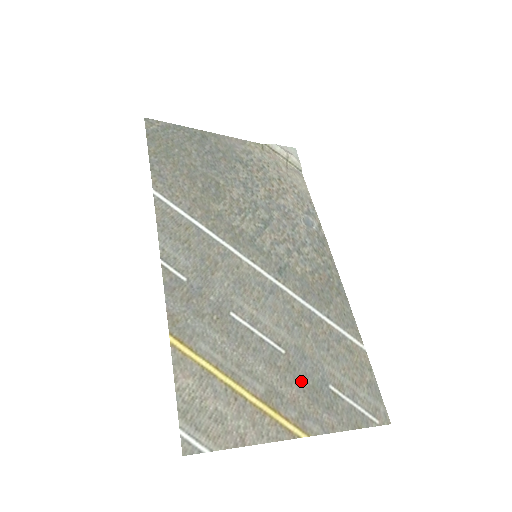
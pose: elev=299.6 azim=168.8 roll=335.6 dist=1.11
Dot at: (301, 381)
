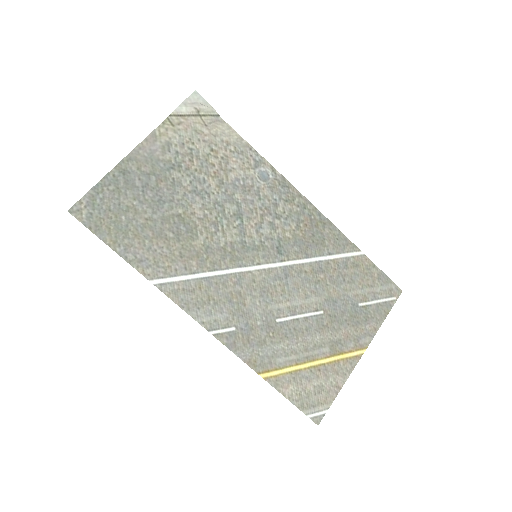
Dot at: (343, 320)
